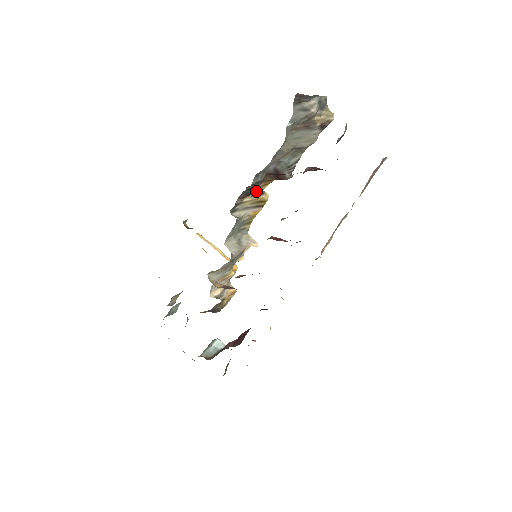
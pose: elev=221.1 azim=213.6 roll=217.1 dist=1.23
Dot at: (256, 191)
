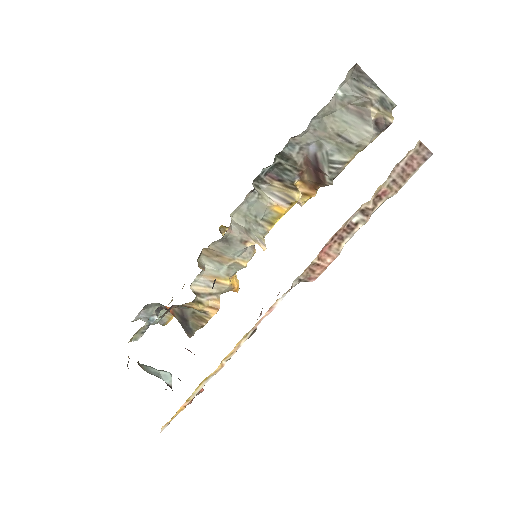
Dot at: (291, 184)
